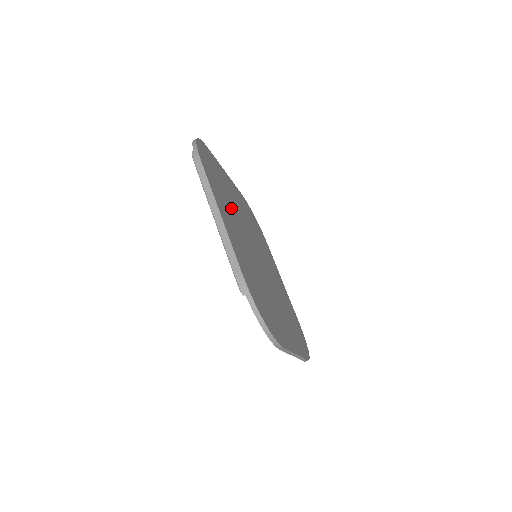
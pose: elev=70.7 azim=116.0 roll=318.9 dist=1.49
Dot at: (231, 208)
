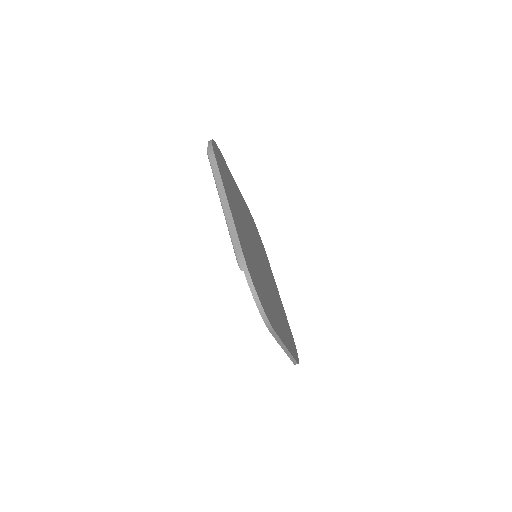
Dot at: (237, 206)
